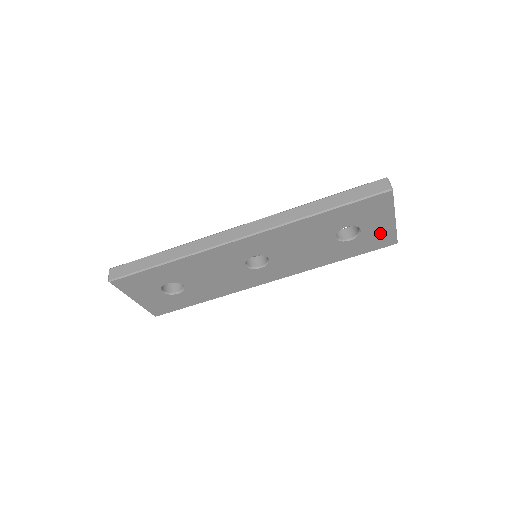
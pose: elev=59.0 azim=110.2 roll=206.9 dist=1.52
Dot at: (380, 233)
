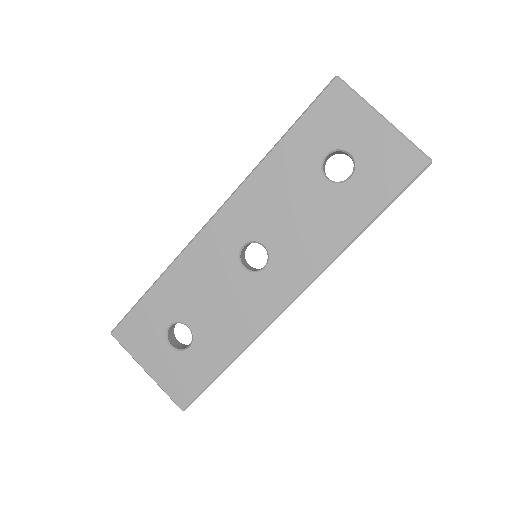
Dot at: (384, 150)
